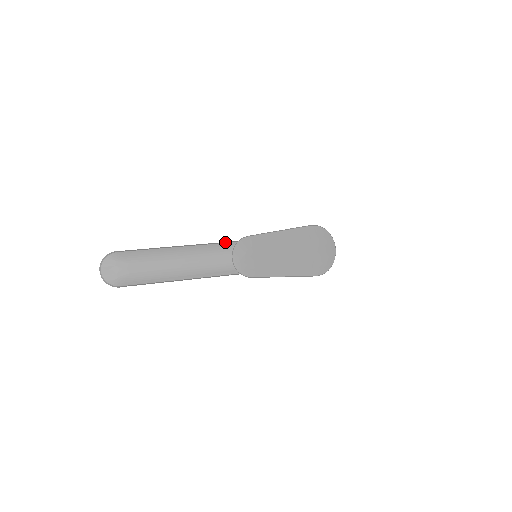
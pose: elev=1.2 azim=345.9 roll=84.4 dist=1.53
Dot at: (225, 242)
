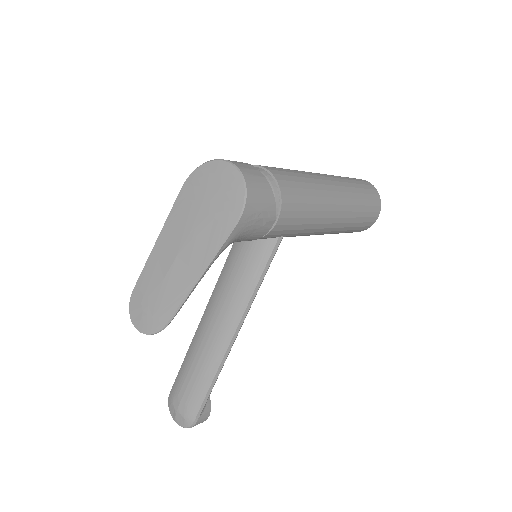
Dot at: (216, 284)
